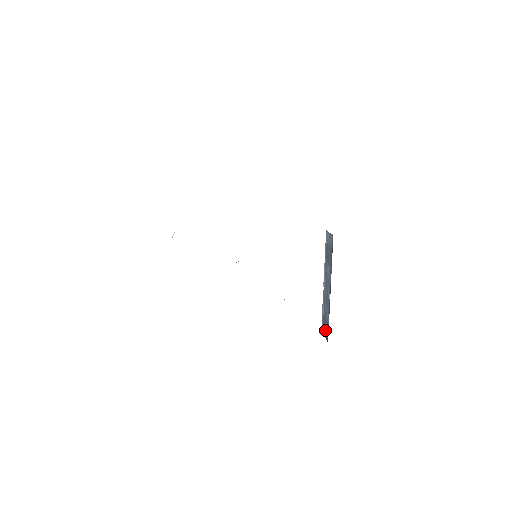
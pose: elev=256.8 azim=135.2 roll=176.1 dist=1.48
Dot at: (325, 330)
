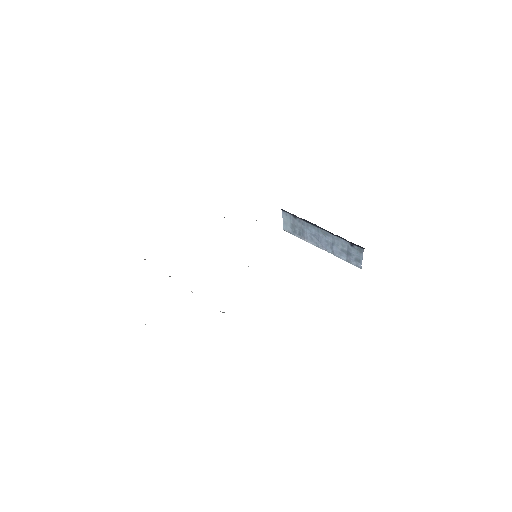
Dot at: (356, 255)
